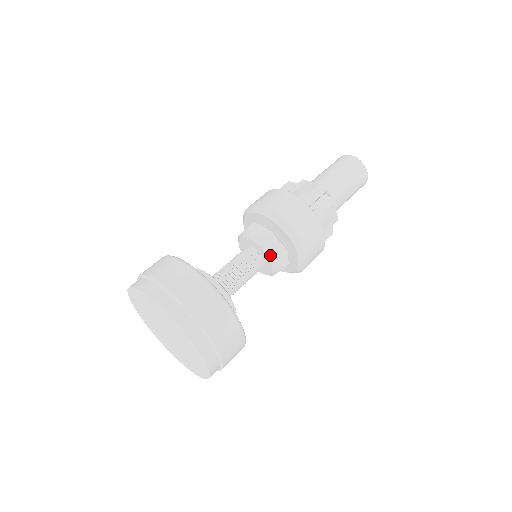
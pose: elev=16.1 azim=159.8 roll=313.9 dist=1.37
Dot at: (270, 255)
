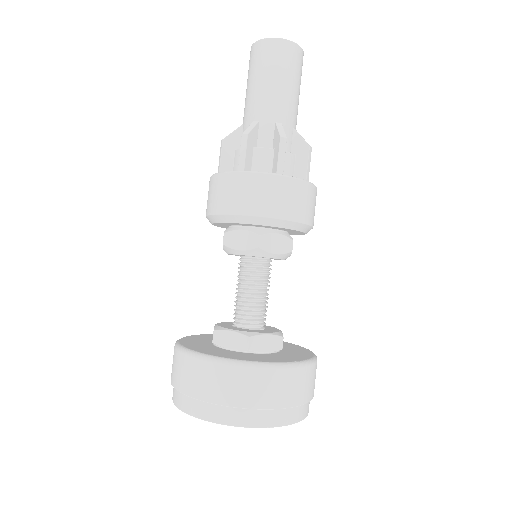
Dot at: occluded
